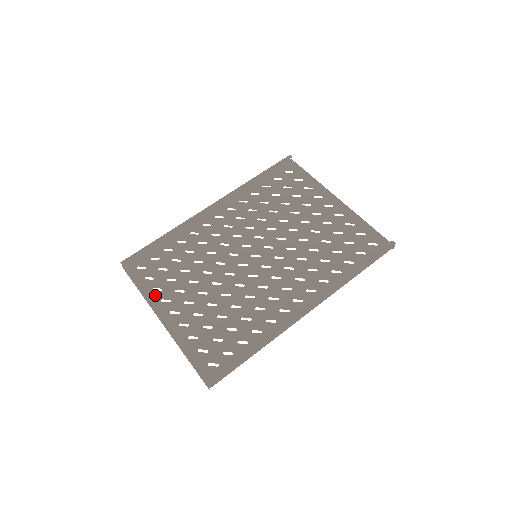
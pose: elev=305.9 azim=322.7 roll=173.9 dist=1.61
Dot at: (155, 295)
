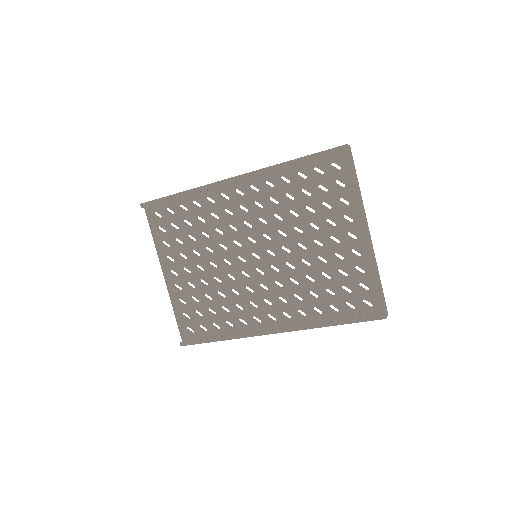
Dot at: (163, 249)
